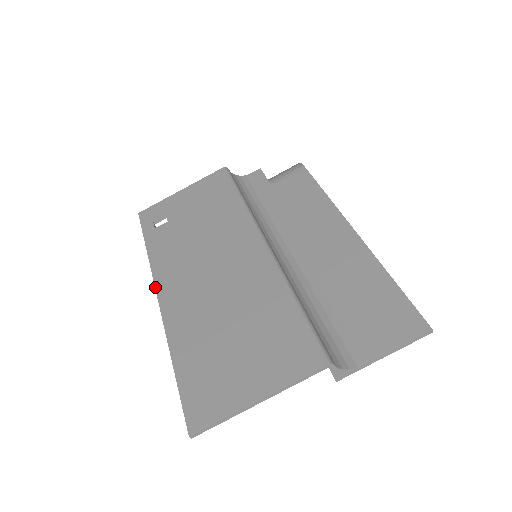
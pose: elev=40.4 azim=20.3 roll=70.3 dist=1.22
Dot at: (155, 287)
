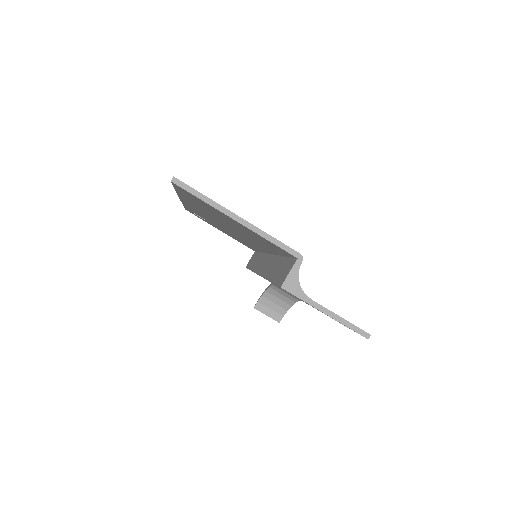
Dot at: occluded
